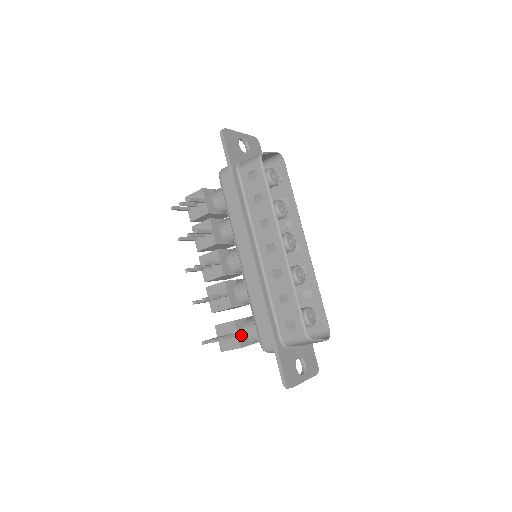
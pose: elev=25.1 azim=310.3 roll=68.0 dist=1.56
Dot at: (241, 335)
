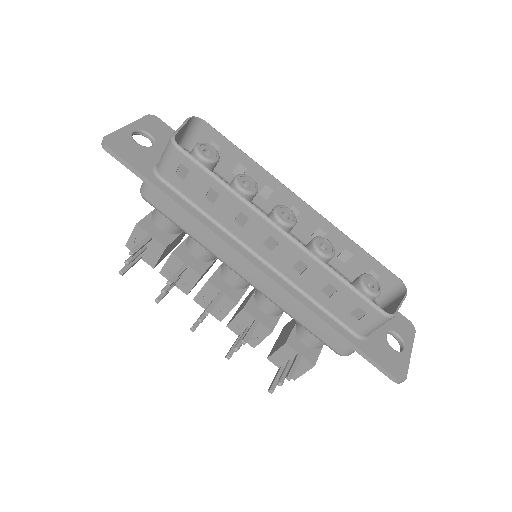
Dot at: (304, 352)
